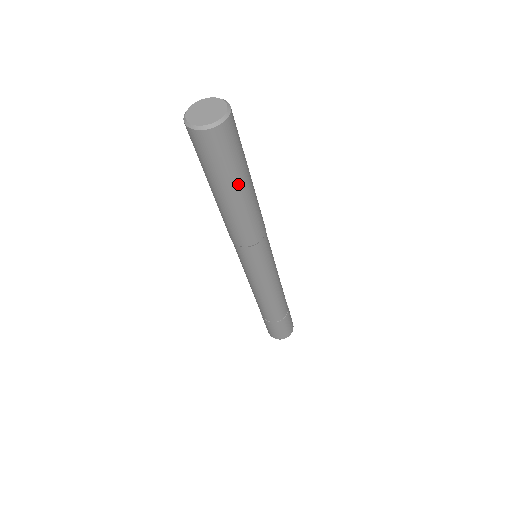
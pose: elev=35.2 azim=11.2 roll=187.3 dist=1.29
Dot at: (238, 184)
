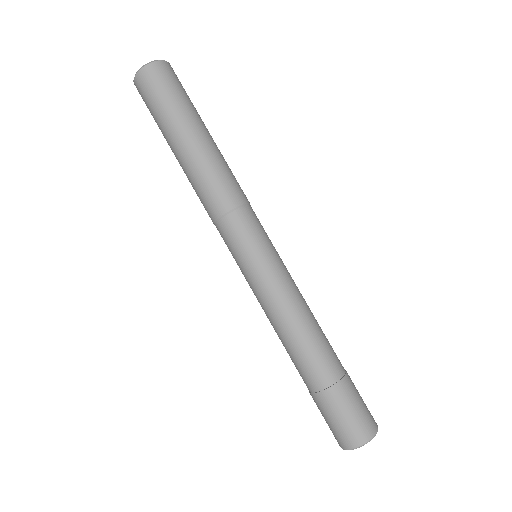
Dot at: (200, 121)
